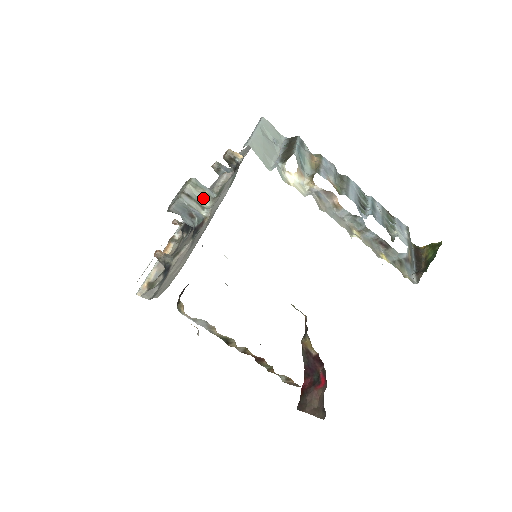
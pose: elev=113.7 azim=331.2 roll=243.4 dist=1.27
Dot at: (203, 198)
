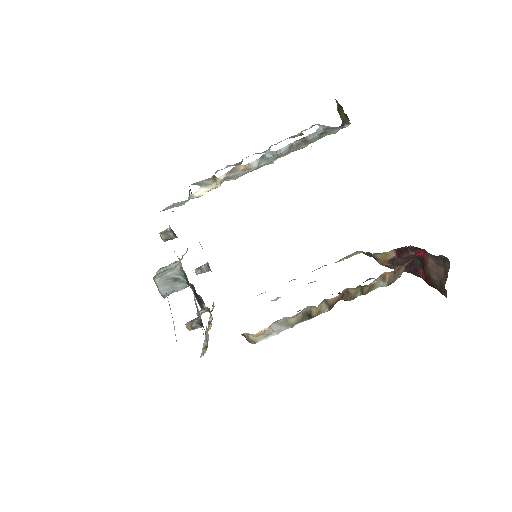
Dot at: (173, 266)
